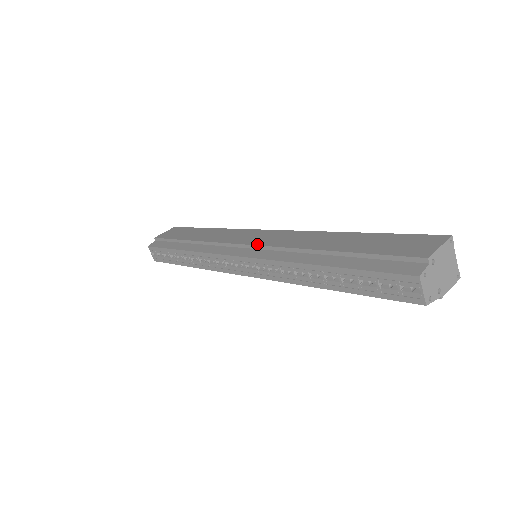
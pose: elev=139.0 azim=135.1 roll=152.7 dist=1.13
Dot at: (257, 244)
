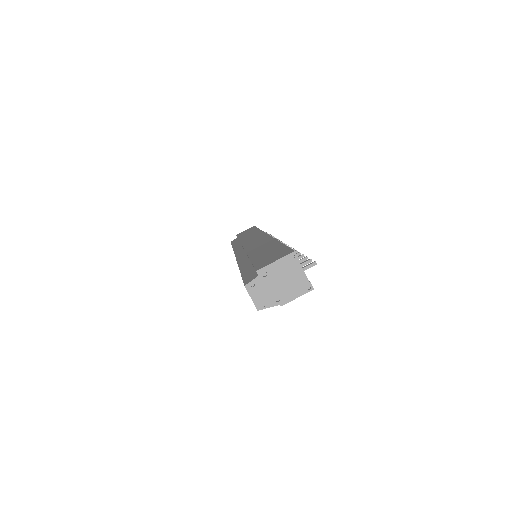
Dot at: (244, 247)
